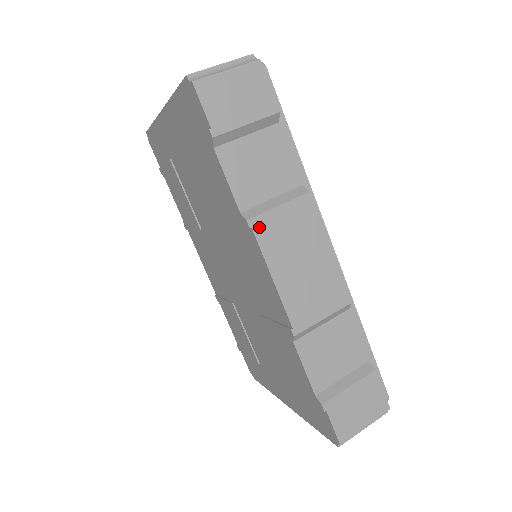
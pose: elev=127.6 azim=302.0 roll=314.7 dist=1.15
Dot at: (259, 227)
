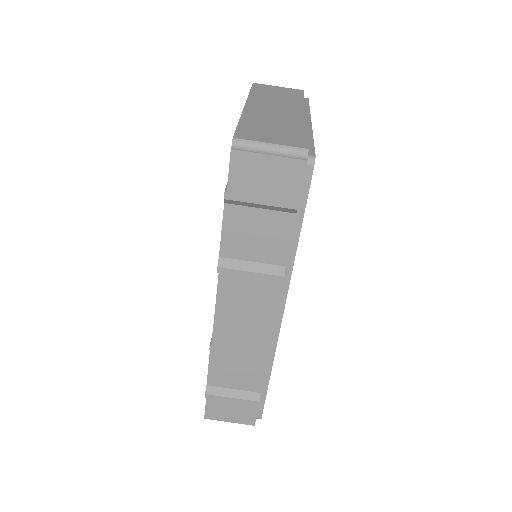
Dot at: (225, 276)
